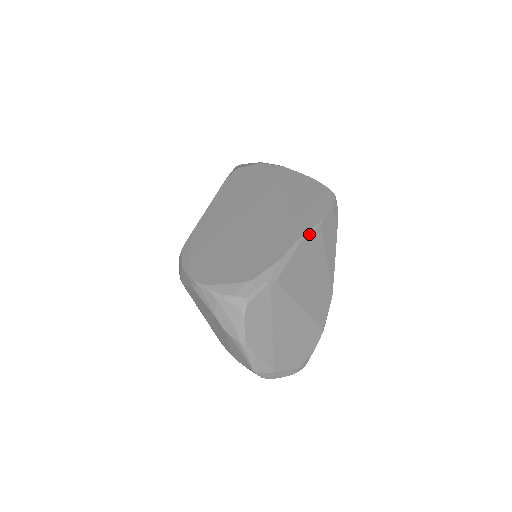
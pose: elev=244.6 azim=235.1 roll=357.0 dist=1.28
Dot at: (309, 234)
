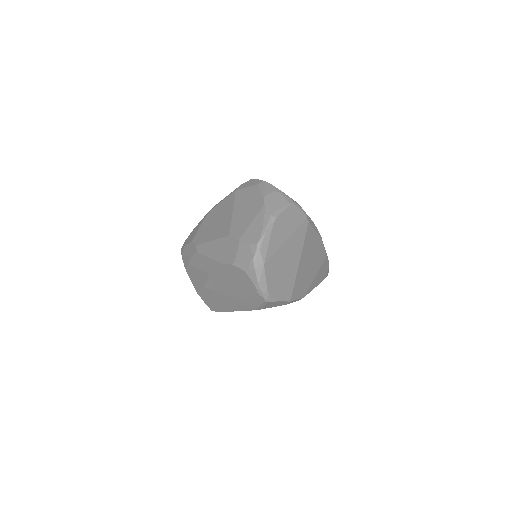
Dot at: (323, 245)
